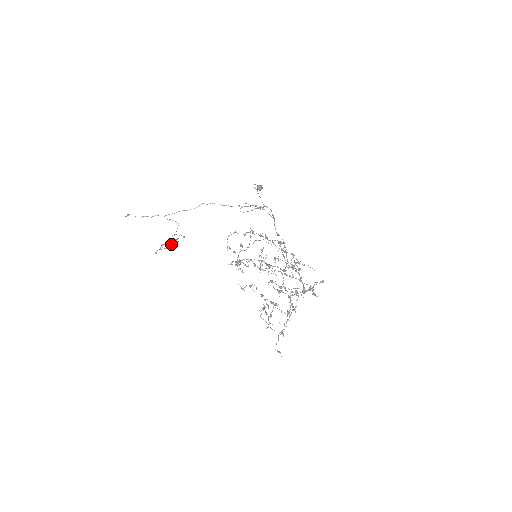
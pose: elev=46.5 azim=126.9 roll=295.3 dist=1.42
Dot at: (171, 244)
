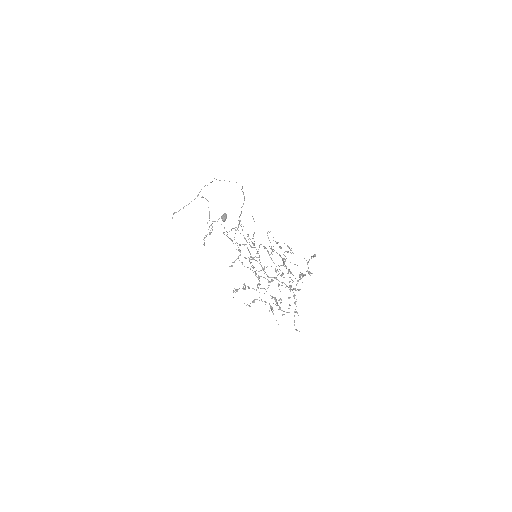
Dot at: occluded
